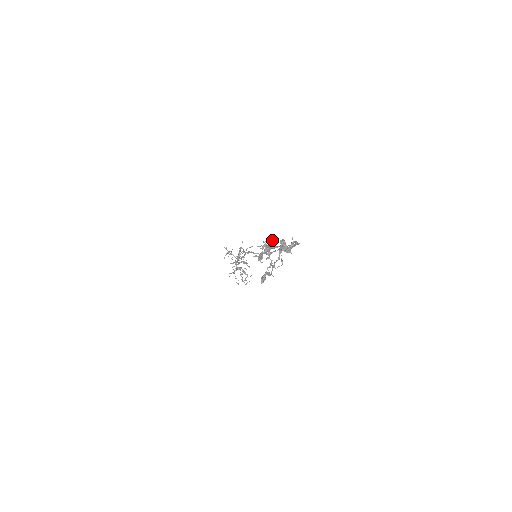
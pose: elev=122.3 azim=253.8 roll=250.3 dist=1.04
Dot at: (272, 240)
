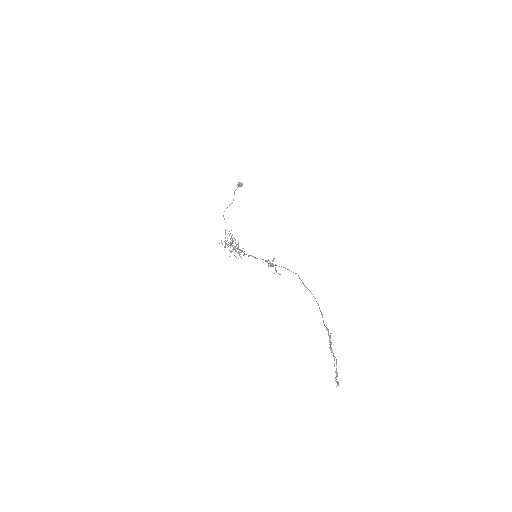
Dot at: occluded
